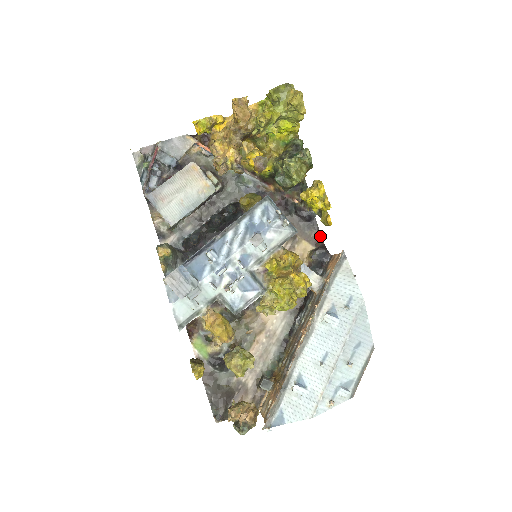
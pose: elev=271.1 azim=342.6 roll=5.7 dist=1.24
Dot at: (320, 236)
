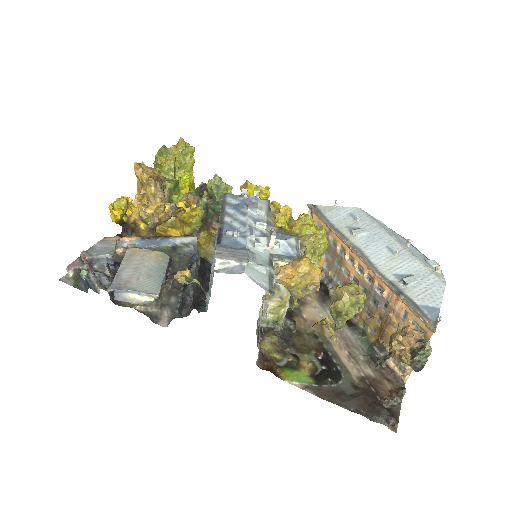
Dot at: occluded
